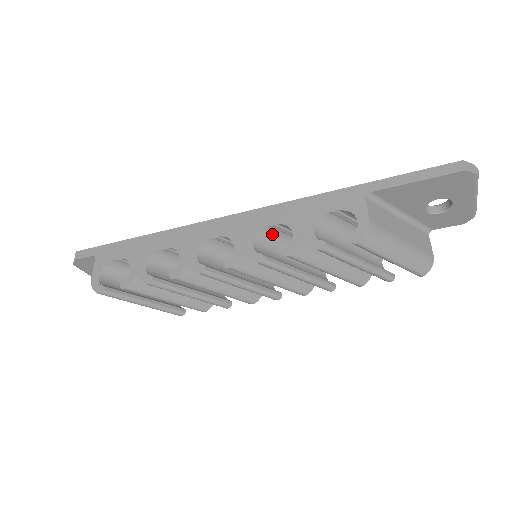
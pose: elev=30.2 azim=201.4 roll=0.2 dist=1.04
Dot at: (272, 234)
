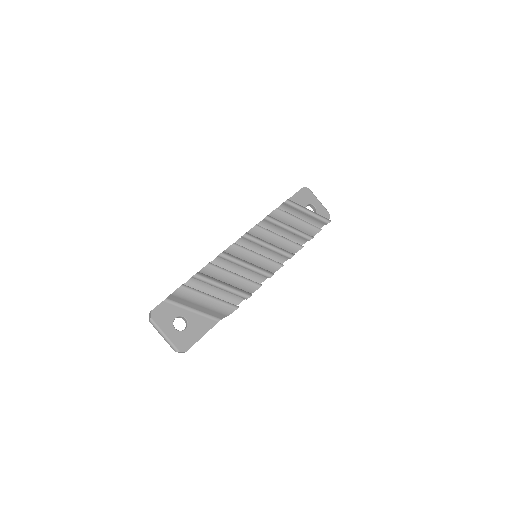
Dot at: occluded
